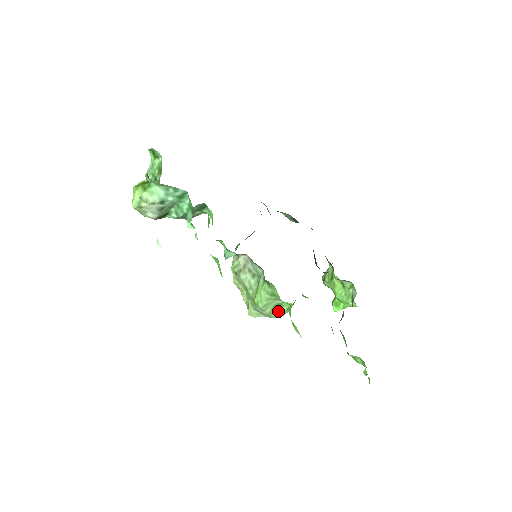
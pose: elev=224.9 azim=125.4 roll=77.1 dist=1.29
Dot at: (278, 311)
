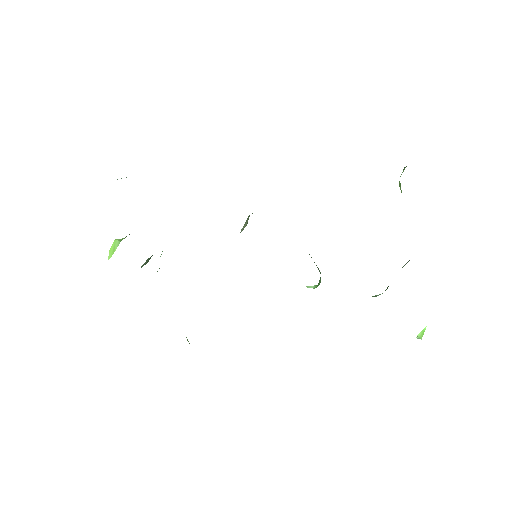
Dot at: (307, 287)
